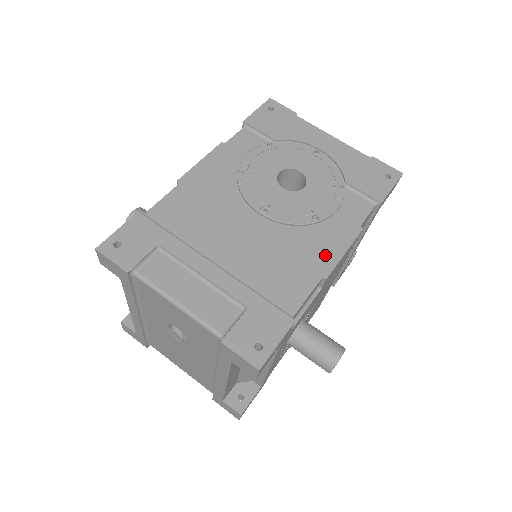
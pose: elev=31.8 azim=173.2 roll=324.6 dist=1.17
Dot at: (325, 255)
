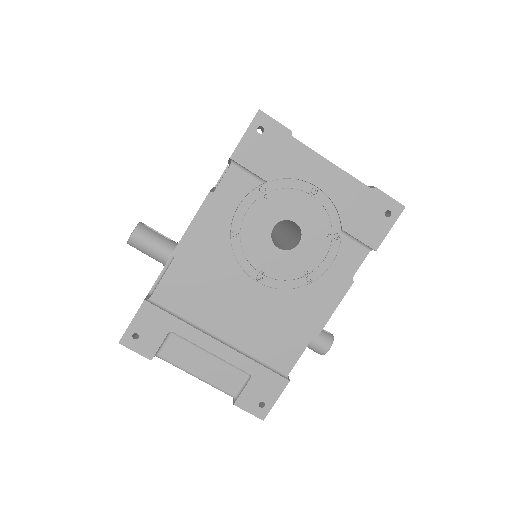
Dot at: (316, 315)
